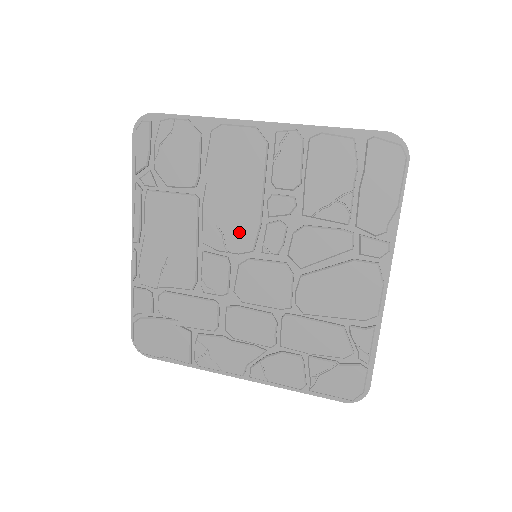
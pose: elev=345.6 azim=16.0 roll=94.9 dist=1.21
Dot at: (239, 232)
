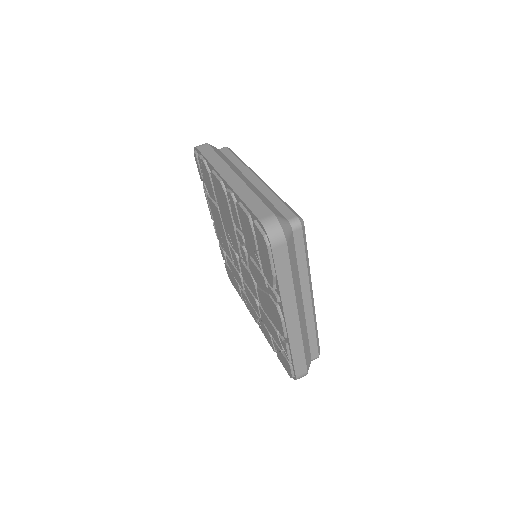
Dot at: (234, 242)
